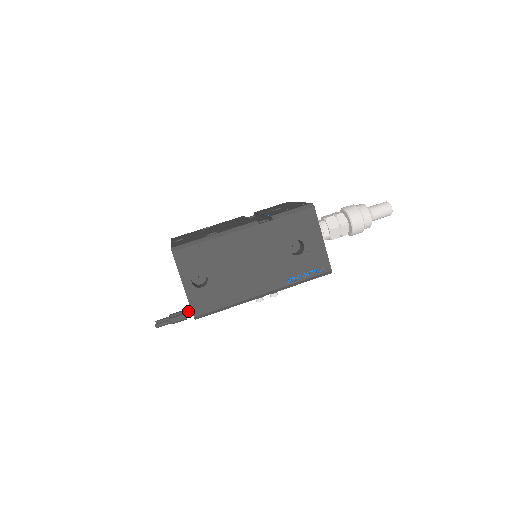
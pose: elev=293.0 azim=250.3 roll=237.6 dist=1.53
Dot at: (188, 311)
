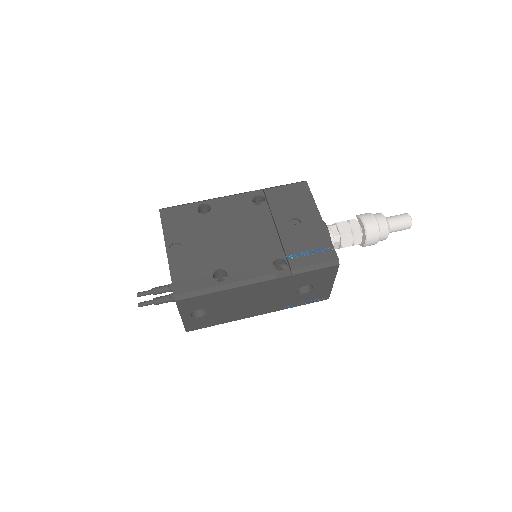
Dot at: occluded
